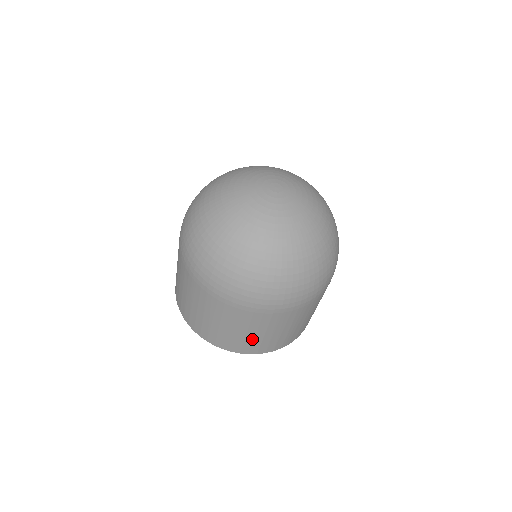
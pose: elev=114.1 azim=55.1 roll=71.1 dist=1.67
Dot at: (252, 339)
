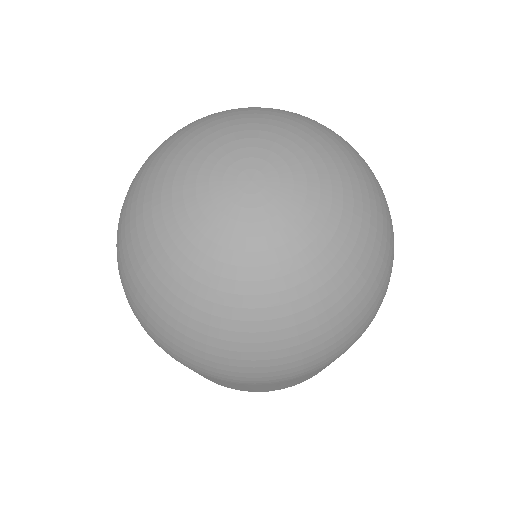
Dot at: occluded
